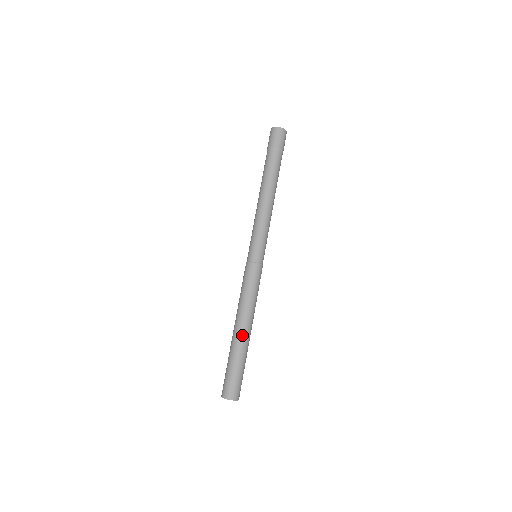
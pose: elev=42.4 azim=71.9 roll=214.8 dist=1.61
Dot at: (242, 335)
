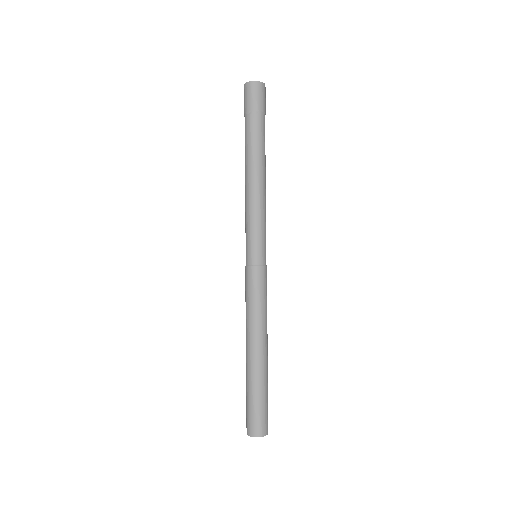
Dot at: (256, 358)
